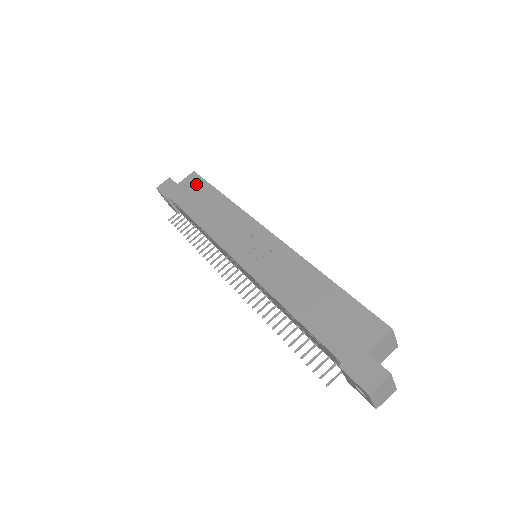
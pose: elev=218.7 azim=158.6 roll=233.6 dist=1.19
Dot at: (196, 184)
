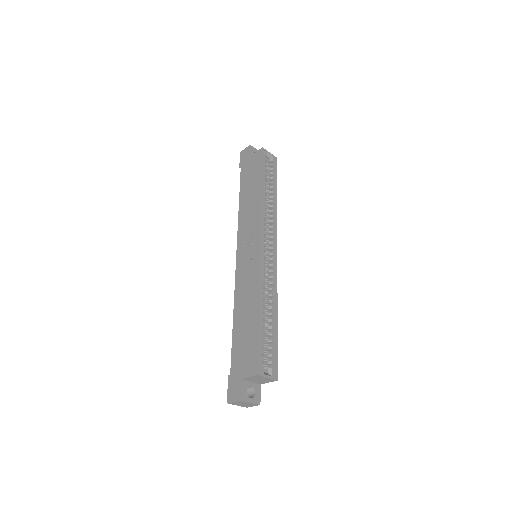
Dot at: (256, 164)
